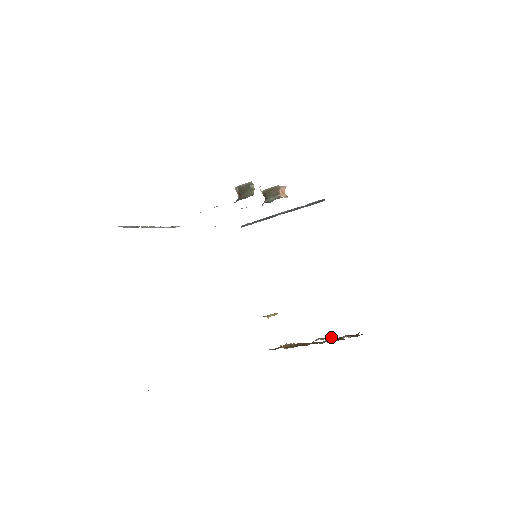
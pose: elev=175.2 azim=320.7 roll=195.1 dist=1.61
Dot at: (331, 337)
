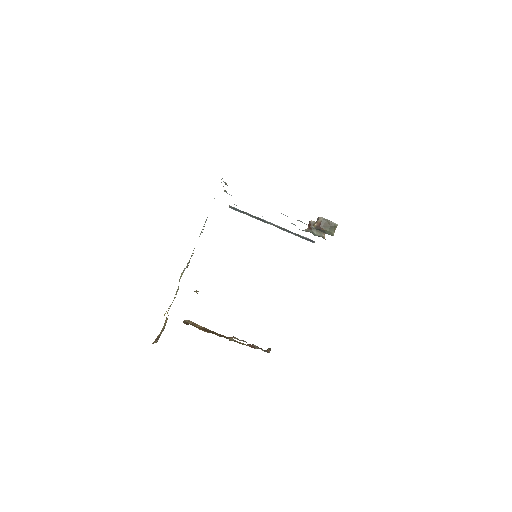
Dot at: occluded
